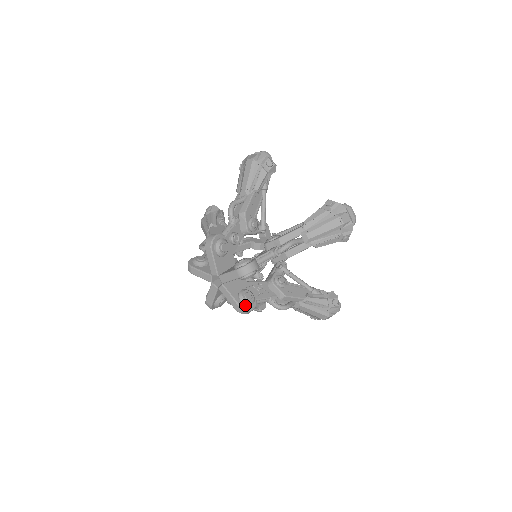
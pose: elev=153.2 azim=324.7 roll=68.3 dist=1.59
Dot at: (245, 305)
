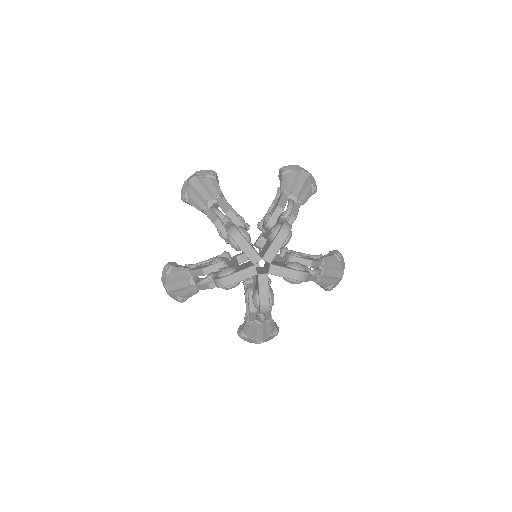
Dot at: (270, 305)
